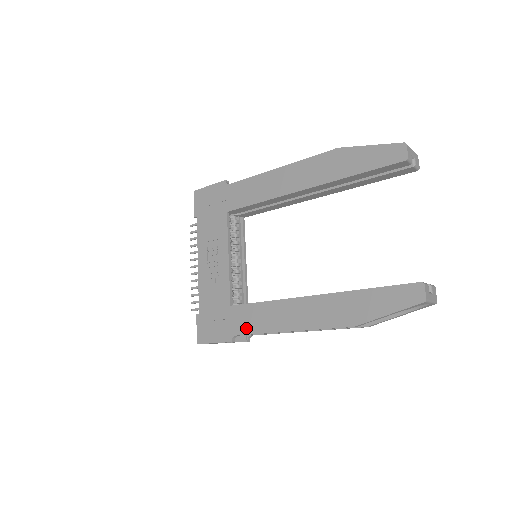
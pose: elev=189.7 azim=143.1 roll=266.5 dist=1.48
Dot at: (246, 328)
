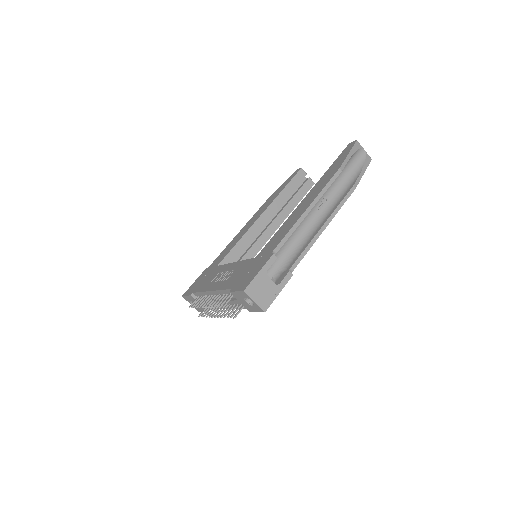
Dot at: (278, 241)
